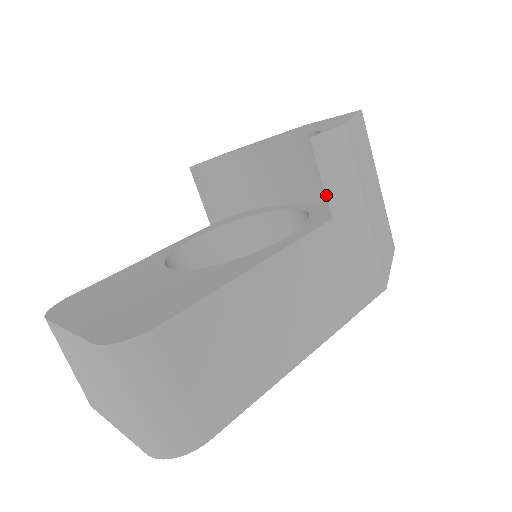
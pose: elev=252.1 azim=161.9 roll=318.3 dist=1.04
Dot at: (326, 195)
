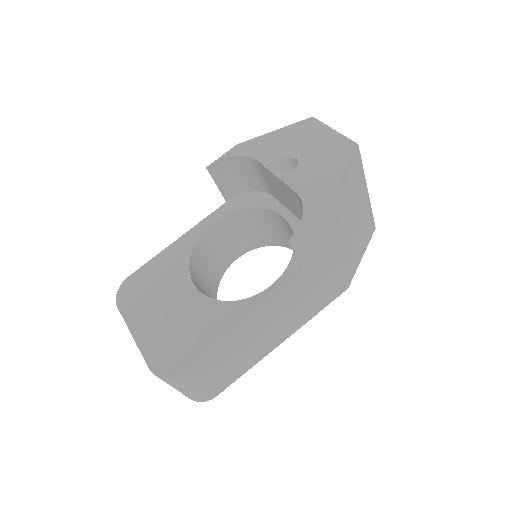
Dot at: (300, 265)
